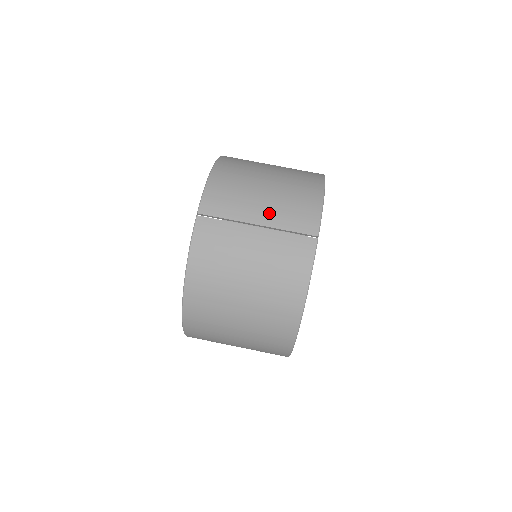
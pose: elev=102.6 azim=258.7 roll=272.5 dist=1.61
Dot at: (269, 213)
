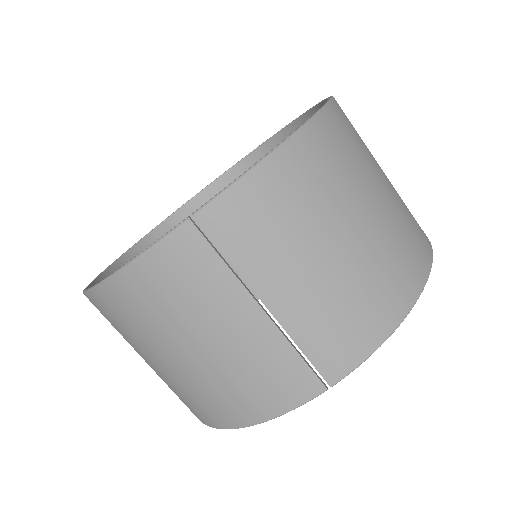
Dot at: (298, 302)
